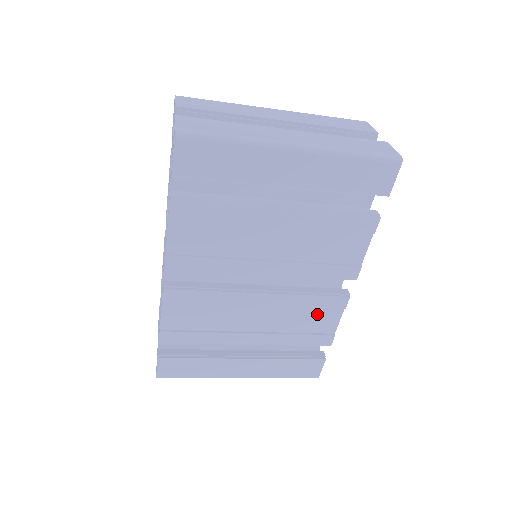
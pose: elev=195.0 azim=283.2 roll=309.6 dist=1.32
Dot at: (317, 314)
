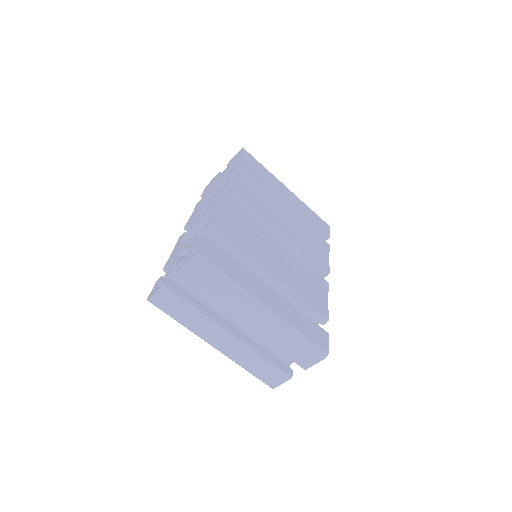
Dot at: (313, 285)
